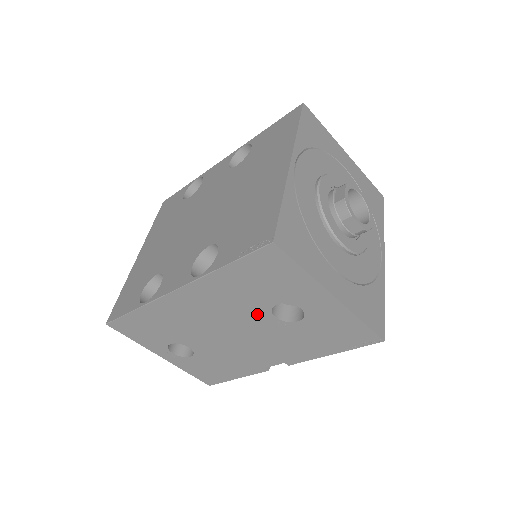
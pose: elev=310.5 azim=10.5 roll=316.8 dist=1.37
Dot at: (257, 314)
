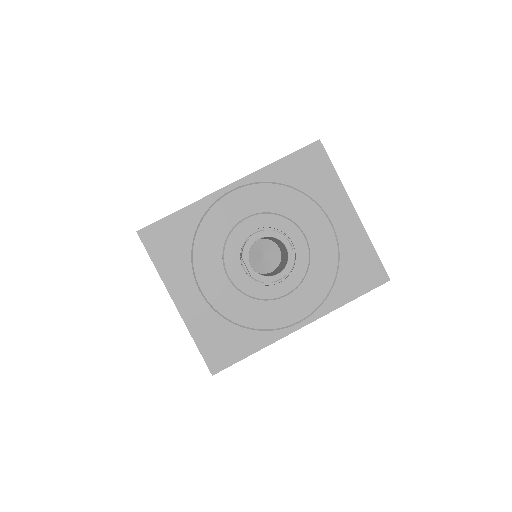
Dot at: occluded
